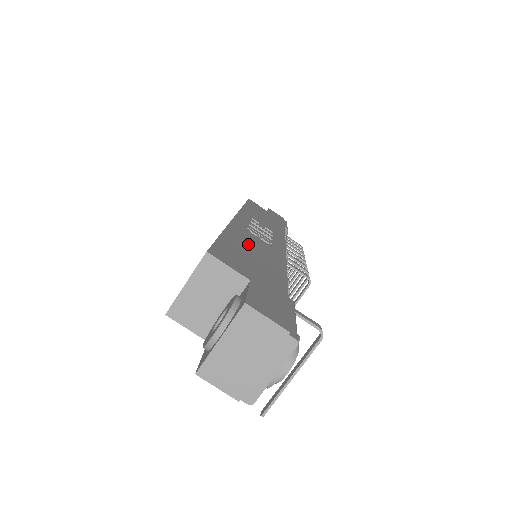
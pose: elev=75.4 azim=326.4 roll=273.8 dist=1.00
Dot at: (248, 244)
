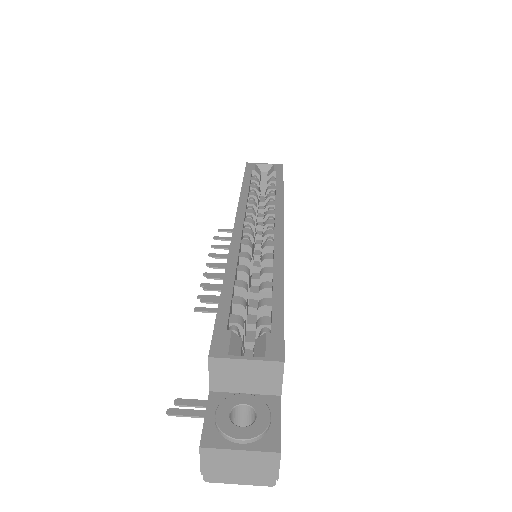
Dot at: occluded
